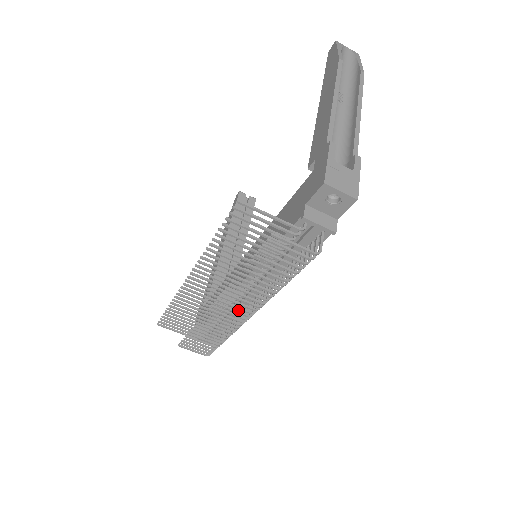
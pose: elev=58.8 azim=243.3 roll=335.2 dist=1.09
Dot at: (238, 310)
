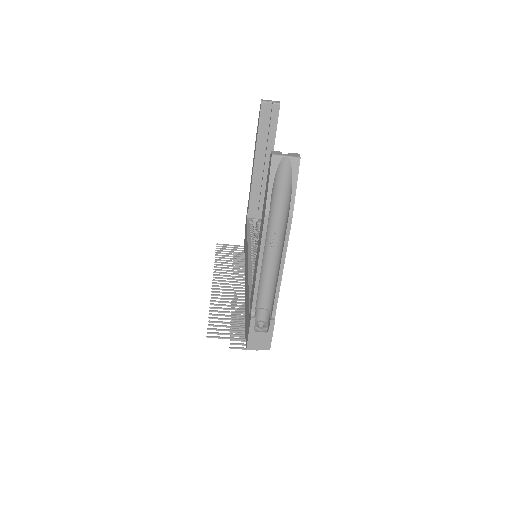
Dot at: occluded
